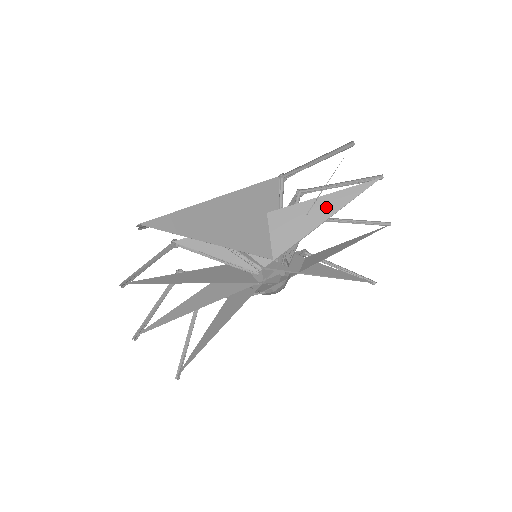
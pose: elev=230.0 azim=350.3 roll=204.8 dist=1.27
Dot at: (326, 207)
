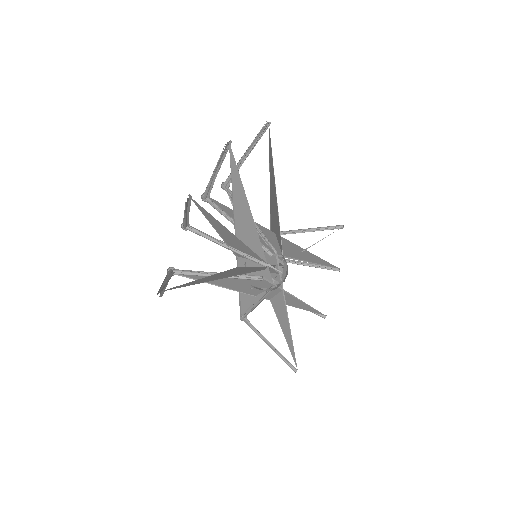
Dot at: (312, 257)
